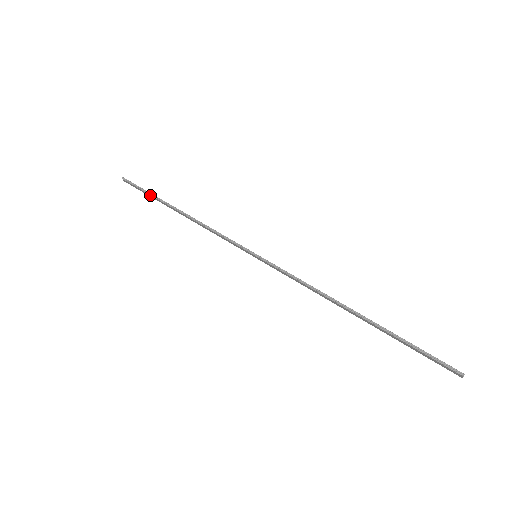
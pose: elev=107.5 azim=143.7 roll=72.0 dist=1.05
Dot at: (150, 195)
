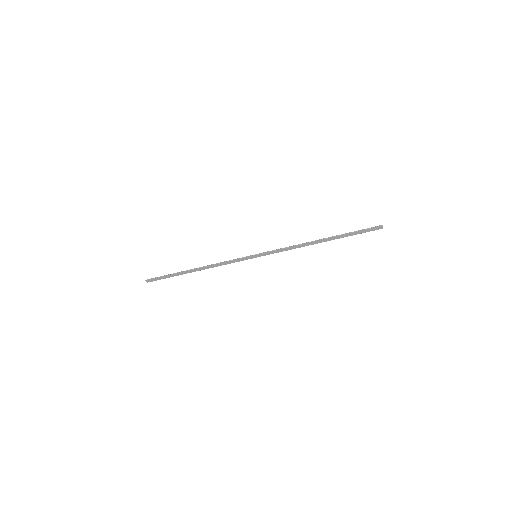
Dot at: (171, 275)
